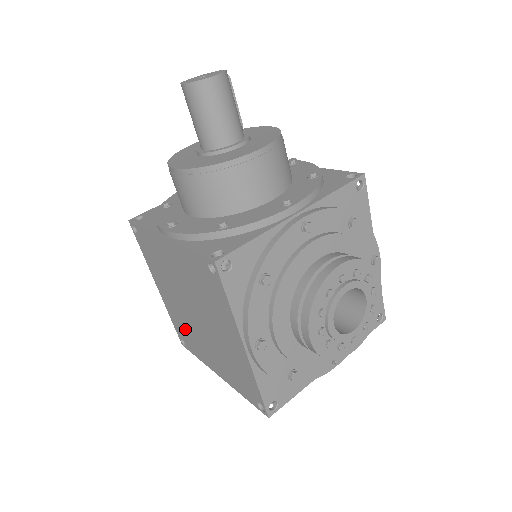
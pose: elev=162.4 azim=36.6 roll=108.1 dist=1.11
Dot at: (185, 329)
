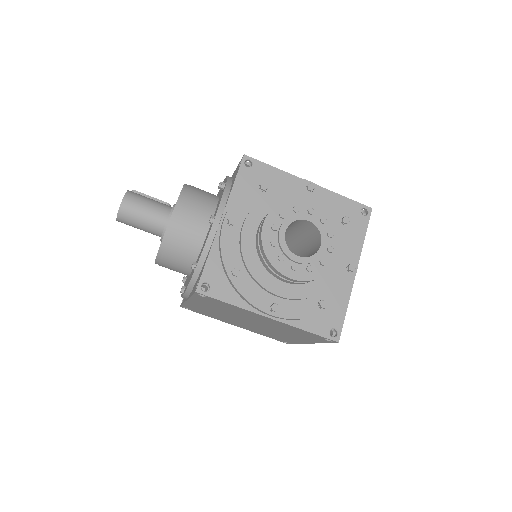
Dot at: (270, 335)
